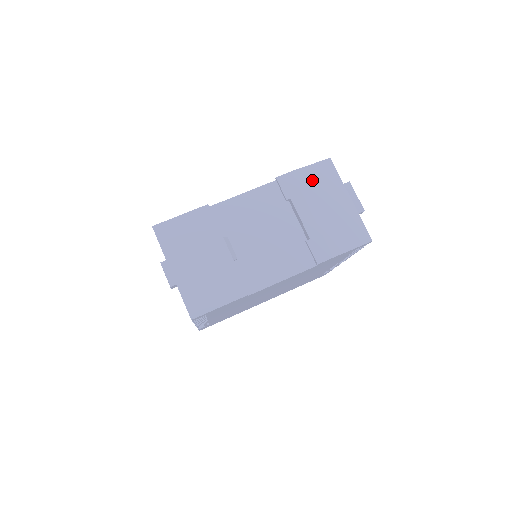
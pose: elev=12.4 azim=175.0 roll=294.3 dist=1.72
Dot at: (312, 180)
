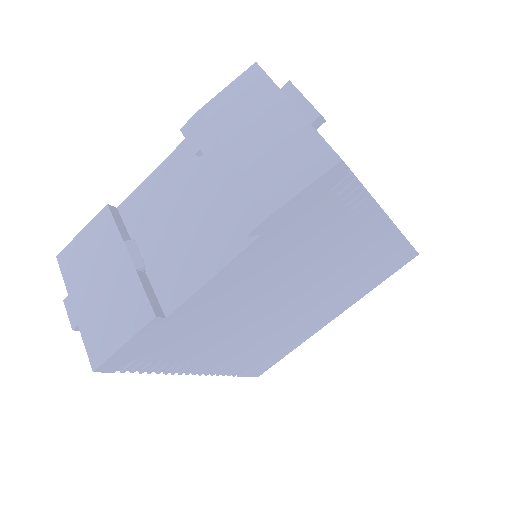
Dot at: (229, 108)
